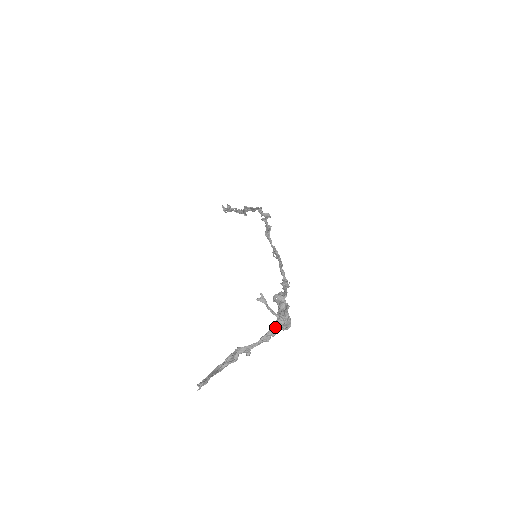
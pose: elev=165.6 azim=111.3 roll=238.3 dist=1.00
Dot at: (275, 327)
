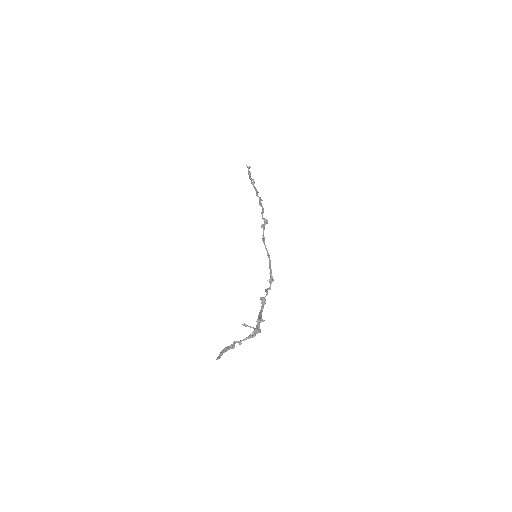
Dot at: (252, 334)
